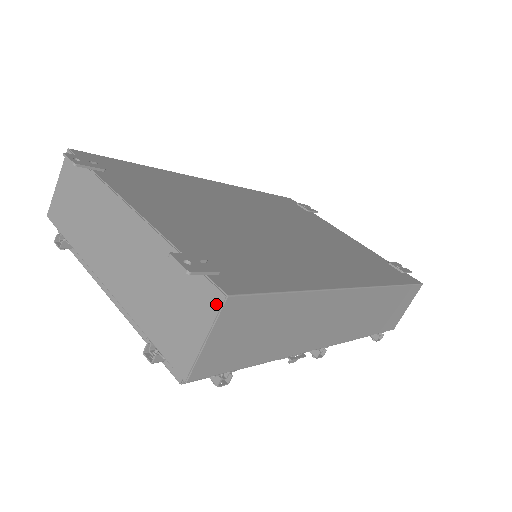
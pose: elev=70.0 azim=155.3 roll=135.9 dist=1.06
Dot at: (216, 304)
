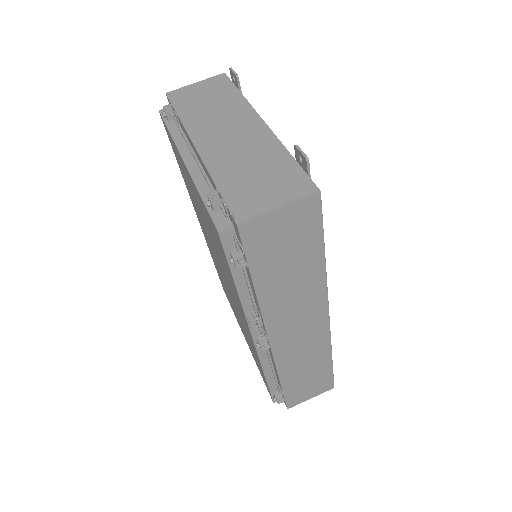
Dot at: (307, 191)
